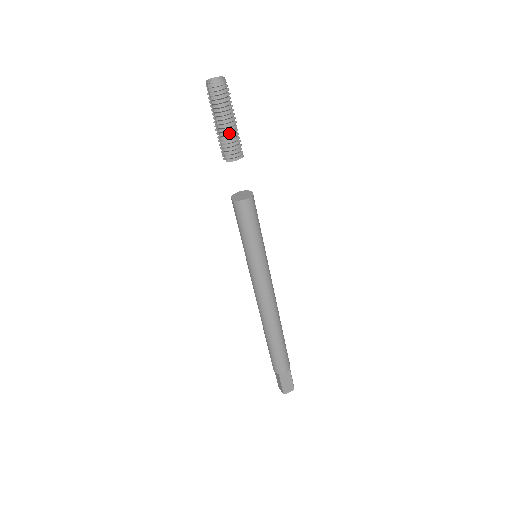
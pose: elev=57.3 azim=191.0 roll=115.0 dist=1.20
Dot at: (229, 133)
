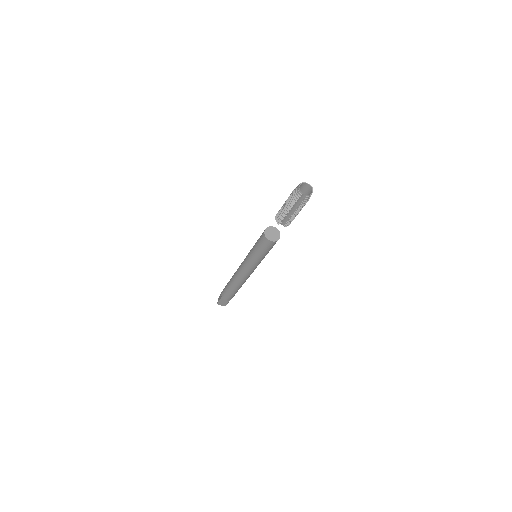
Dot at: (298, 213)
